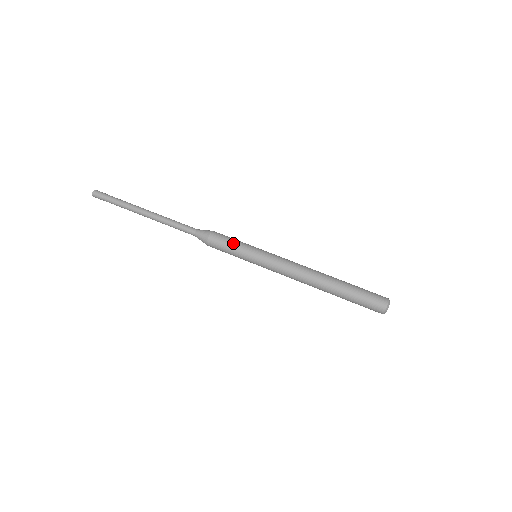
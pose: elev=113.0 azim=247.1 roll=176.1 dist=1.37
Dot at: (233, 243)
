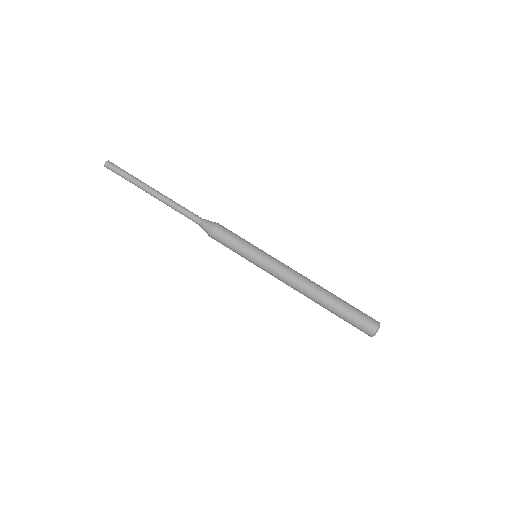
Dot at: (236, 239)
